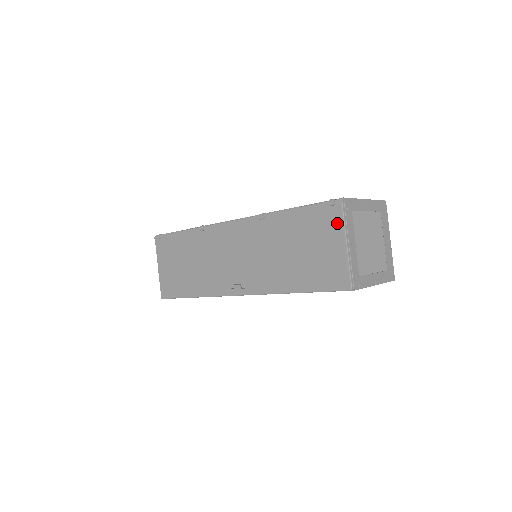
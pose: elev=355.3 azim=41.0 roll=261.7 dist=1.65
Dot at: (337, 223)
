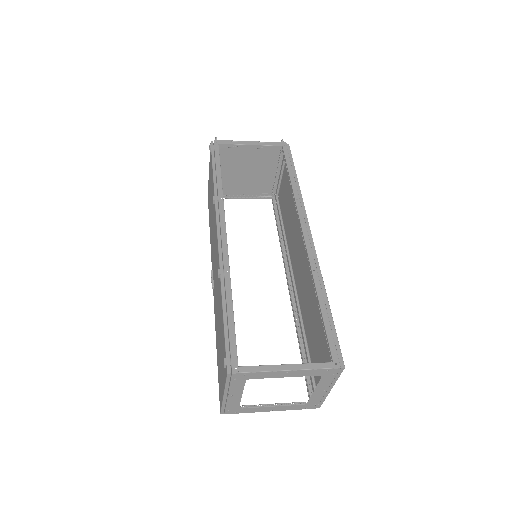
Dot at: (224, 377)
